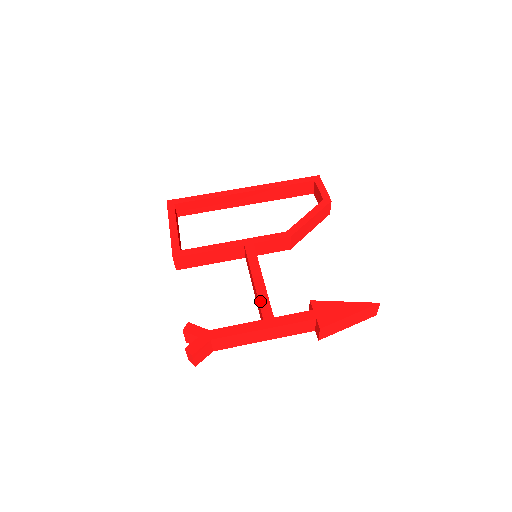
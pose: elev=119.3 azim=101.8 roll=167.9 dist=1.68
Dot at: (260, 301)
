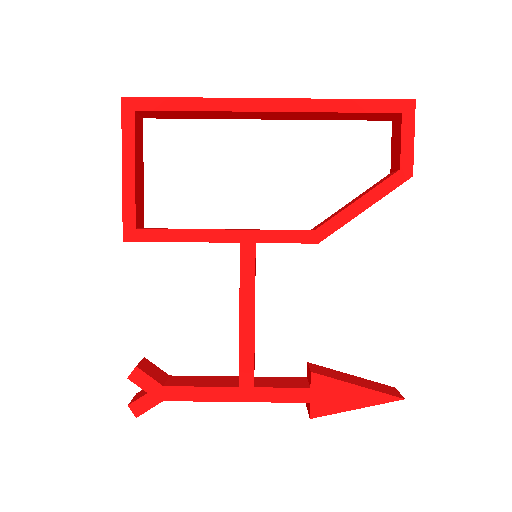
Dot at: (241, 357)
